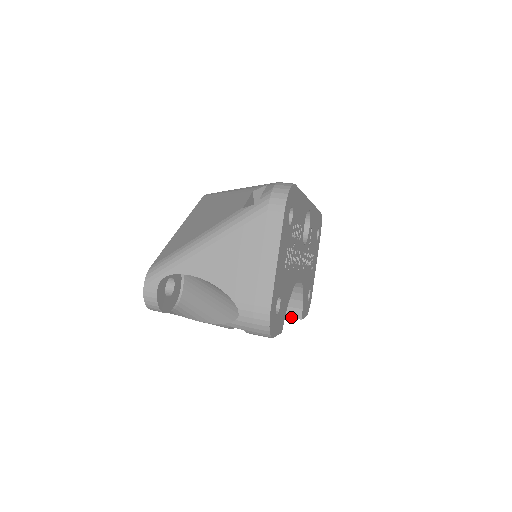
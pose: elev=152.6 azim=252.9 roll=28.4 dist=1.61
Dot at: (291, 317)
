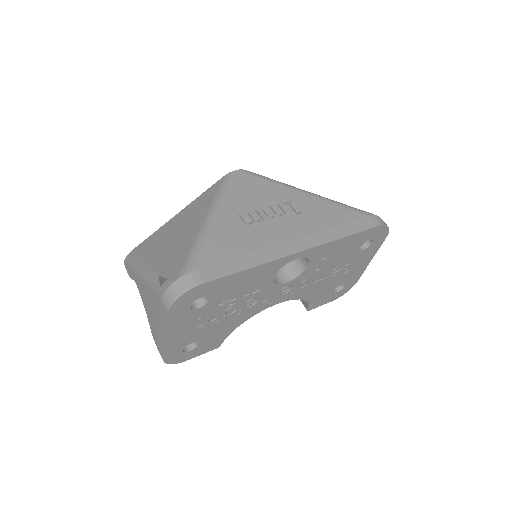
Dot at: (302, 302)
